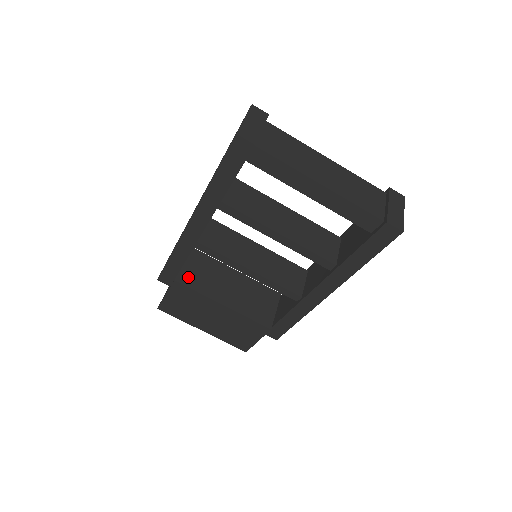
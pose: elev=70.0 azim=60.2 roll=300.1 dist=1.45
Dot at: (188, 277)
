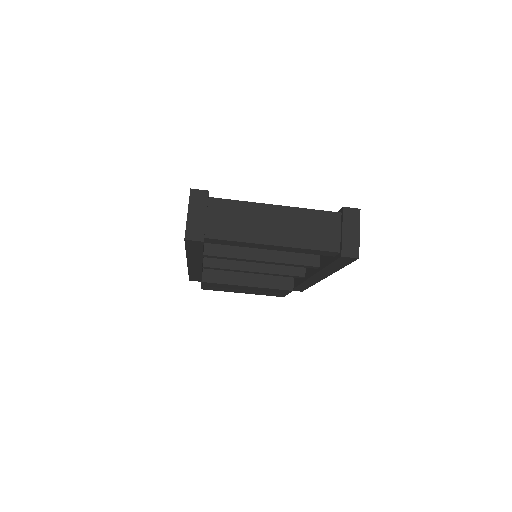
Dot at: (211, 274)
